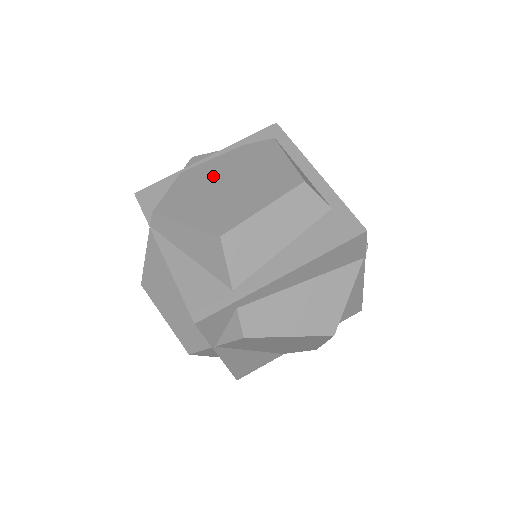
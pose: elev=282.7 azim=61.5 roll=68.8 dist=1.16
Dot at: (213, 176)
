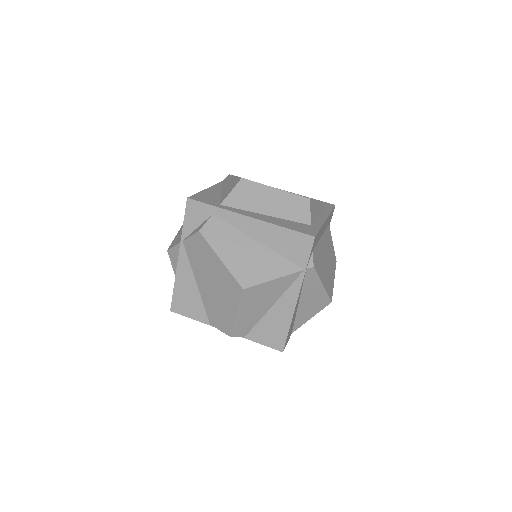
Dot at: occluded
